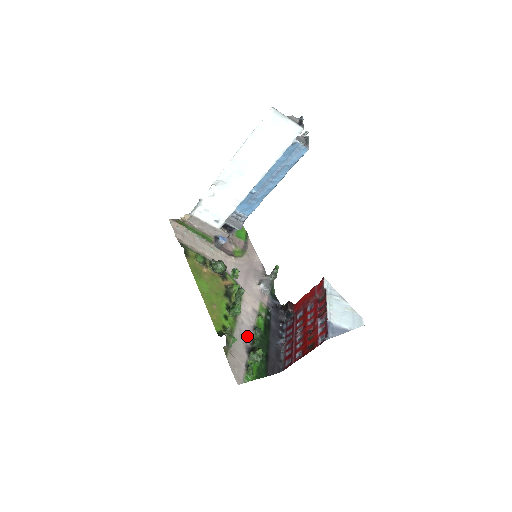
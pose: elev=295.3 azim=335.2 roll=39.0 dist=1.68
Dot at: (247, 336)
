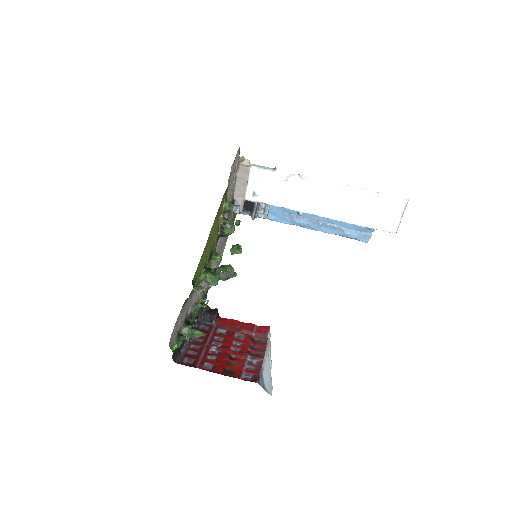
Dot at: (192, 306)
